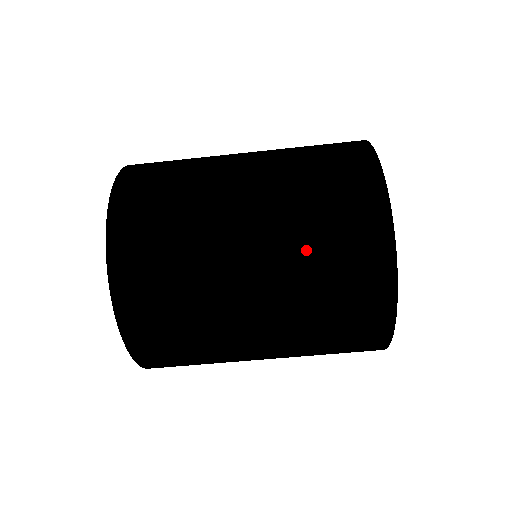
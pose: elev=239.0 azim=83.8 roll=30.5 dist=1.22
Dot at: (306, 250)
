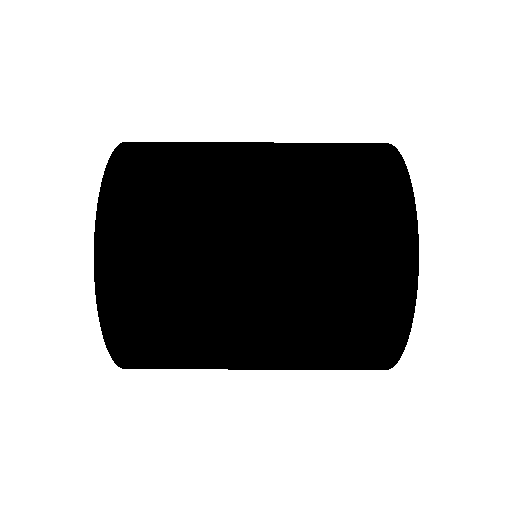
Dot at: (316, 337)
